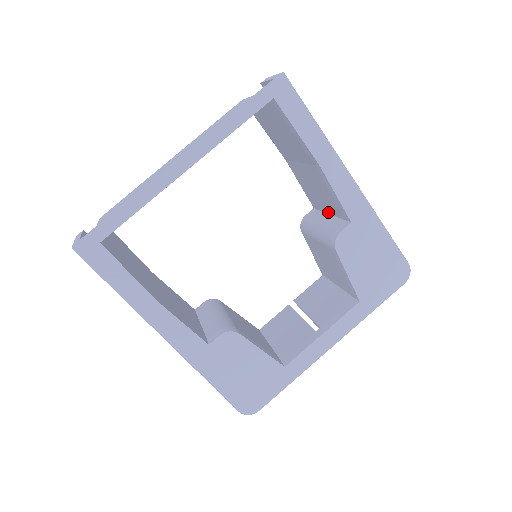
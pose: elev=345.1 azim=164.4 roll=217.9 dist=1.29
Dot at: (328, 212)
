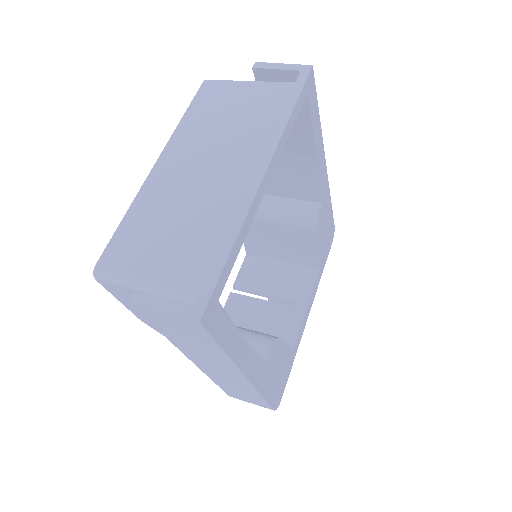
Dot at: (278, 195)
